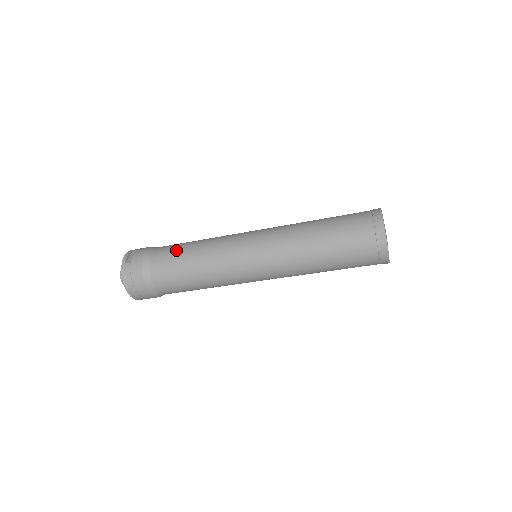
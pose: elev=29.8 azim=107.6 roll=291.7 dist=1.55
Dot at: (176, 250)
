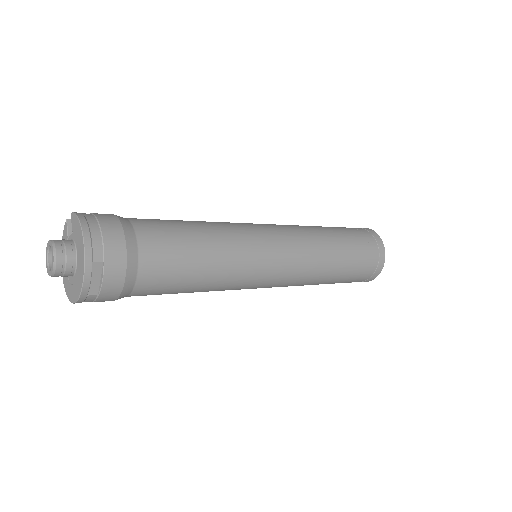
Dot at: (178, 282)
